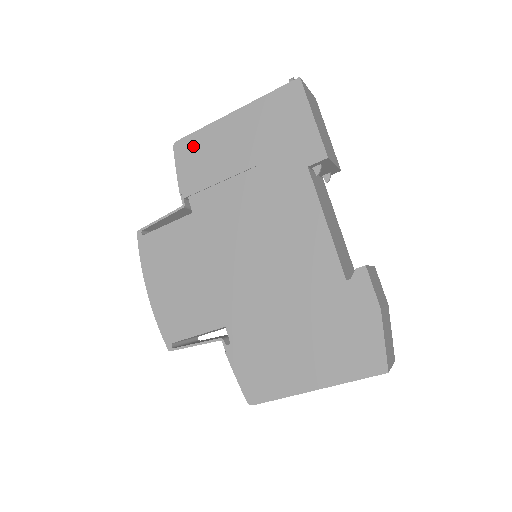
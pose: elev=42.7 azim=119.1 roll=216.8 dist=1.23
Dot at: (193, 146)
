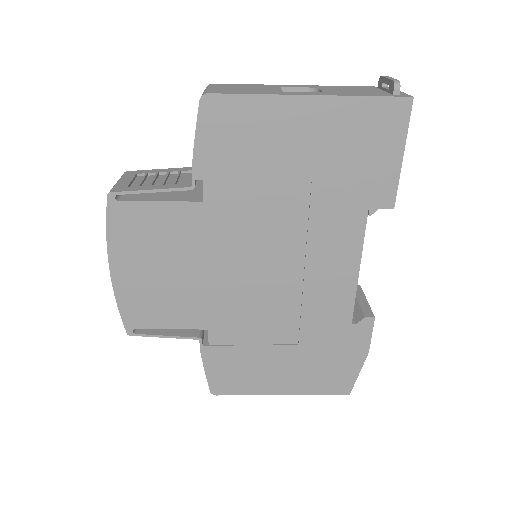
Dot at: (233, 114)
